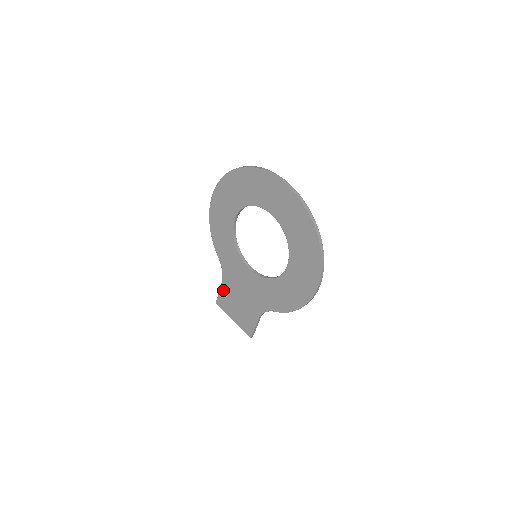
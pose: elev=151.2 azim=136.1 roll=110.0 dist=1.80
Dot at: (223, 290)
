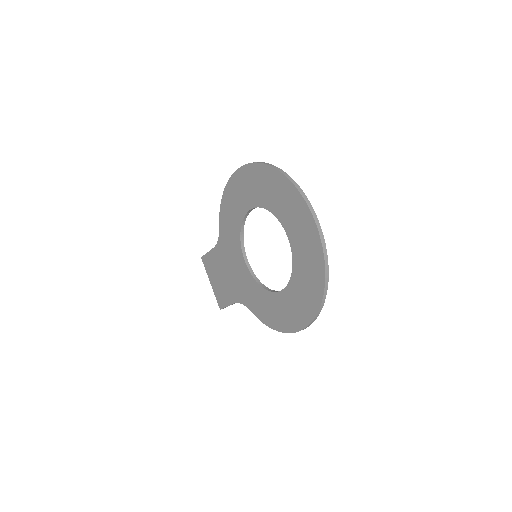
Dot at: (212, 254)
